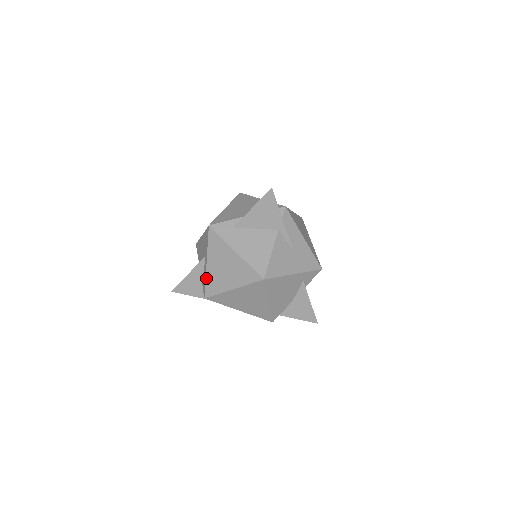
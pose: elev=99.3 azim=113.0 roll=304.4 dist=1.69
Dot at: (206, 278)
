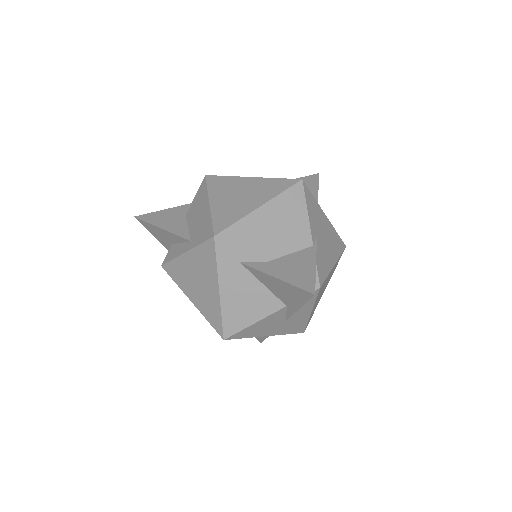
Dot at: (175, 259)
